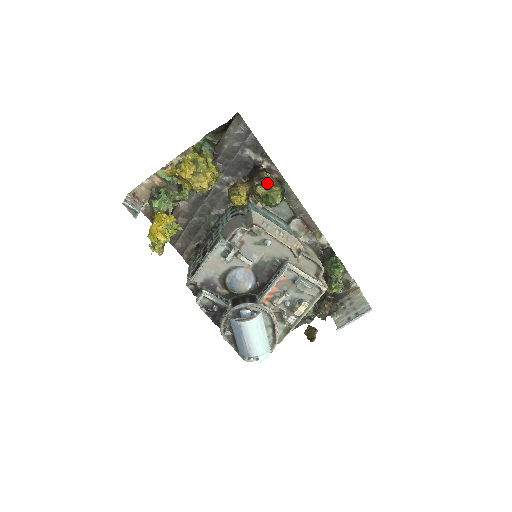
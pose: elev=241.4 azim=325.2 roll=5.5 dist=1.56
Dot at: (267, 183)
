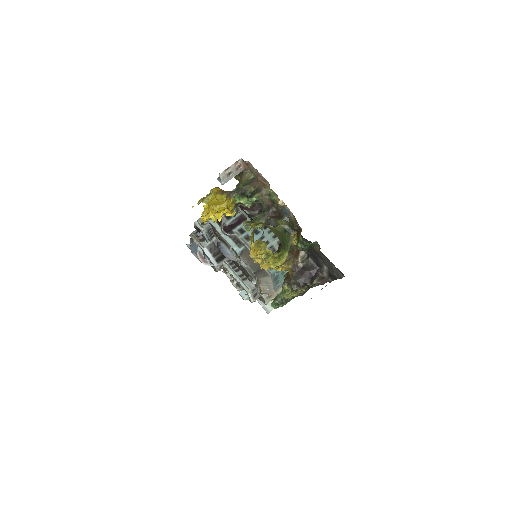
Dot at: (291, 294)
